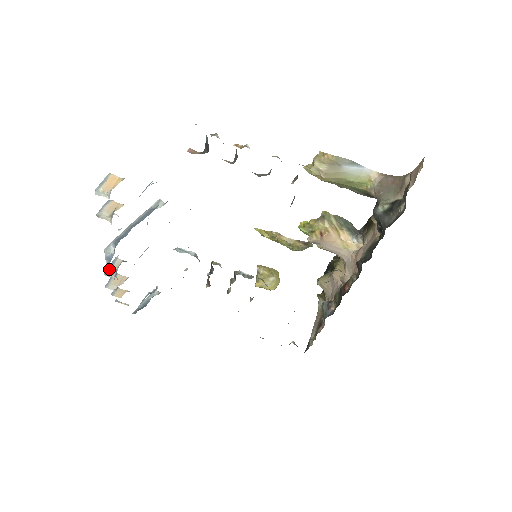
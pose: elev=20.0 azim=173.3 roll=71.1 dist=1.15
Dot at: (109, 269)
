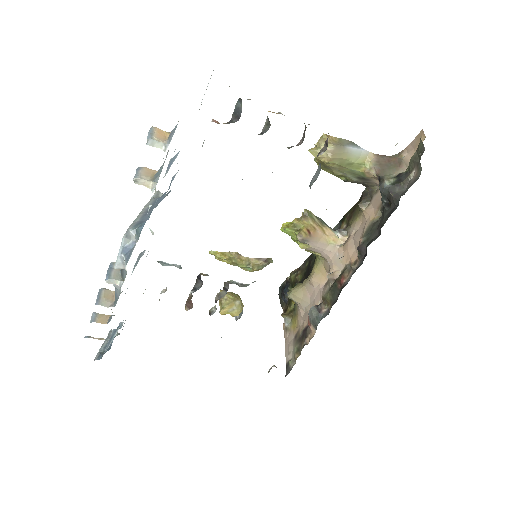
Dot at: (110, 274)
